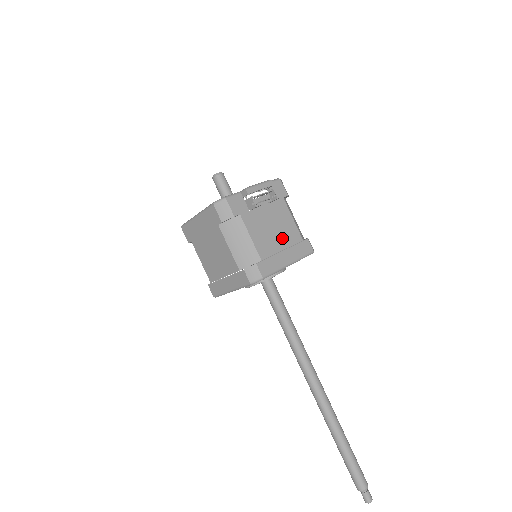
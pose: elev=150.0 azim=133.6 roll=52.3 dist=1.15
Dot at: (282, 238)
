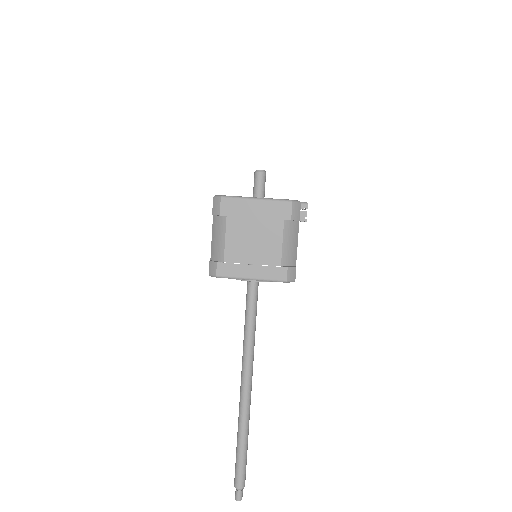
Dot at: occluded
